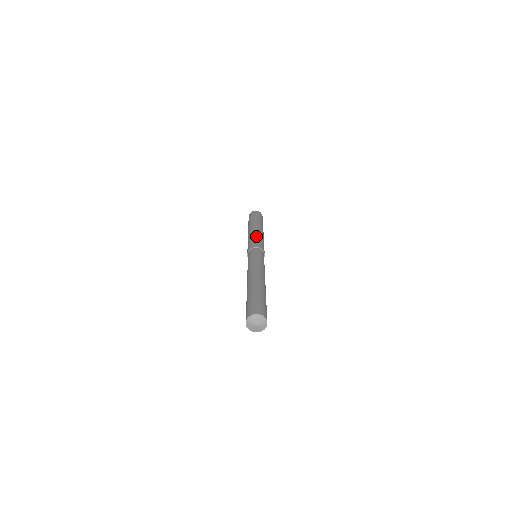
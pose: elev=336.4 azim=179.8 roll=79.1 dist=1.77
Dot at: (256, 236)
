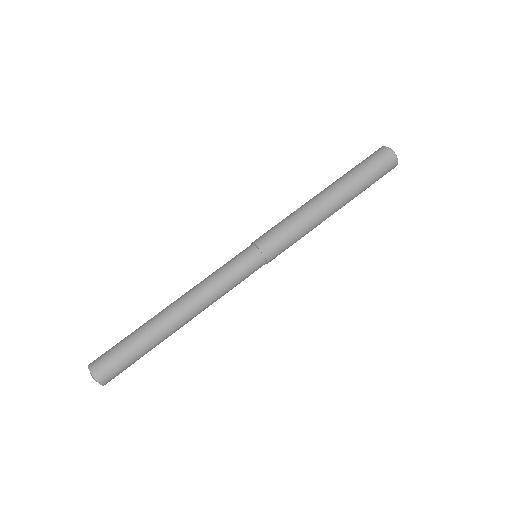
Dot at: (287, 218)
